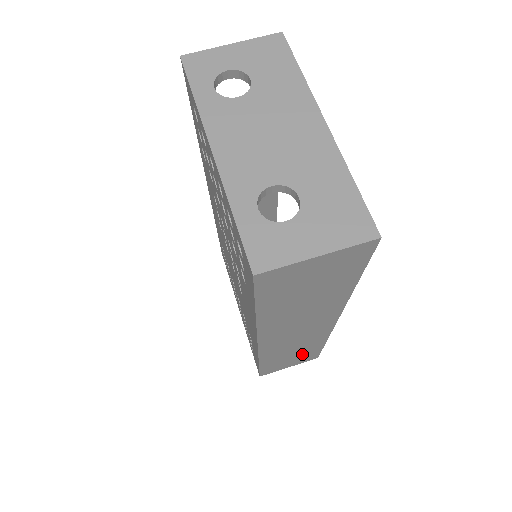
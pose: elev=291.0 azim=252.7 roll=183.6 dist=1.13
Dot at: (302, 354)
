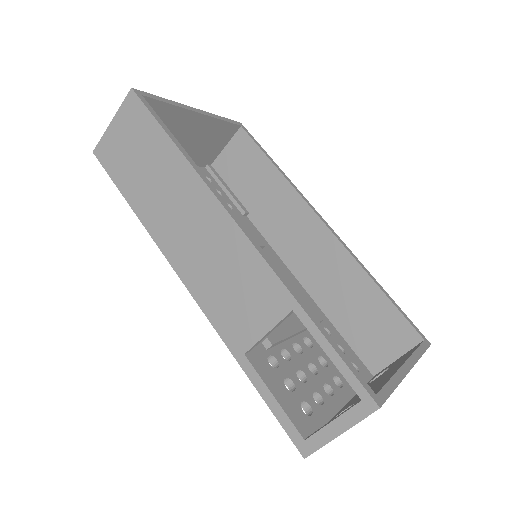
Dot at: occluded
